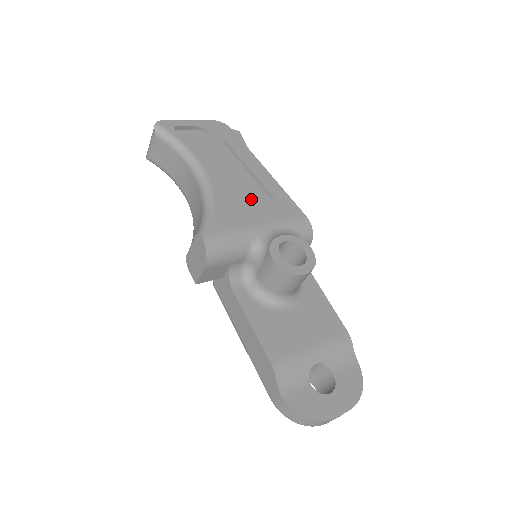
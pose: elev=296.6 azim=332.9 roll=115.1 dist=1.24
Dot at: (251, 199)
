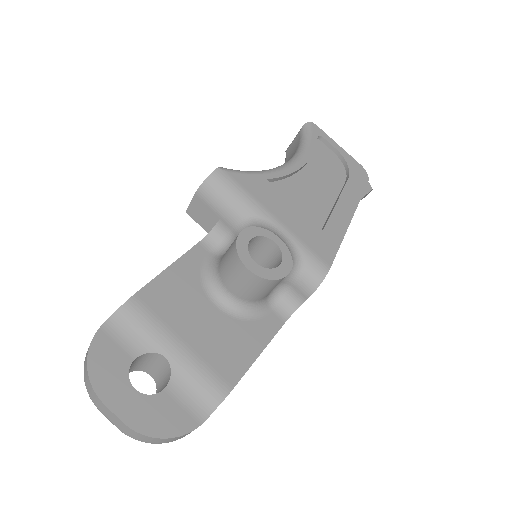
Dot at: (303, 211)
